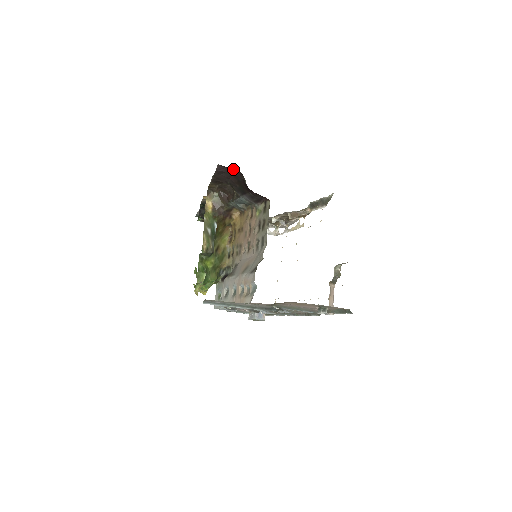
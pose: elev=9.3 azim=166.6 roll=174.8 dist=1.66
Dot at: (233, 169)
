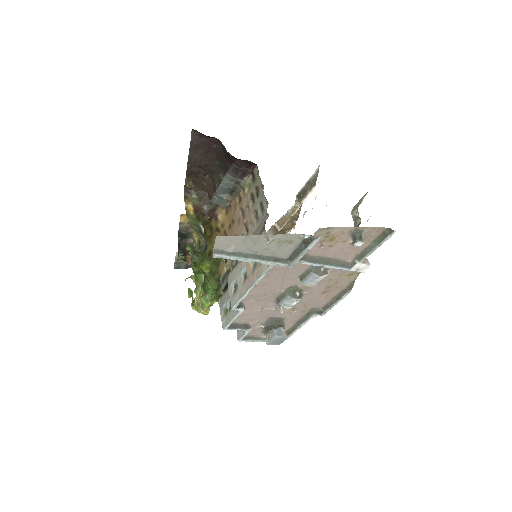
Dot at: (209, 137)
